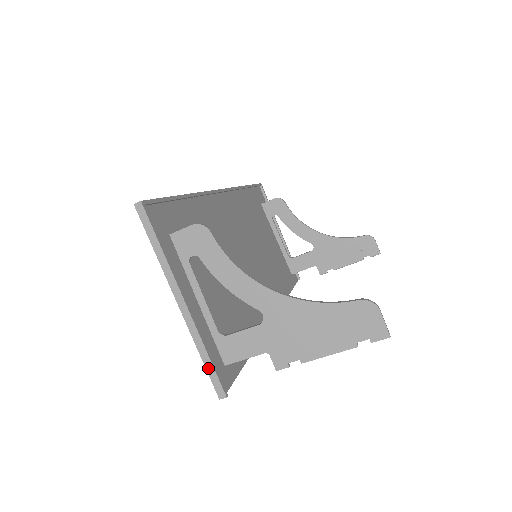
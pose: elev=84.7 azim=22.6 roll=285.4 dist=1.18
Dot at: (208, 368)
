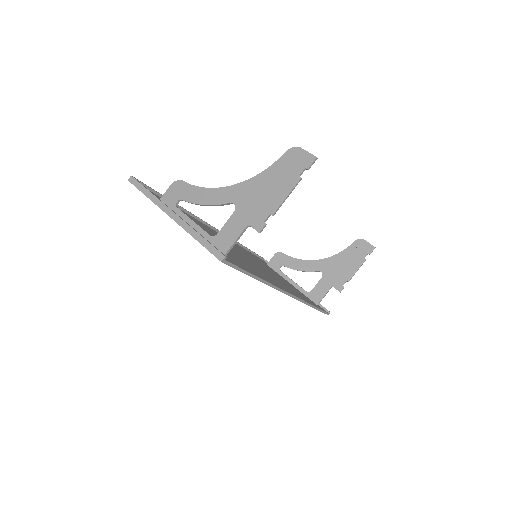
Dot at: (205, 245)
